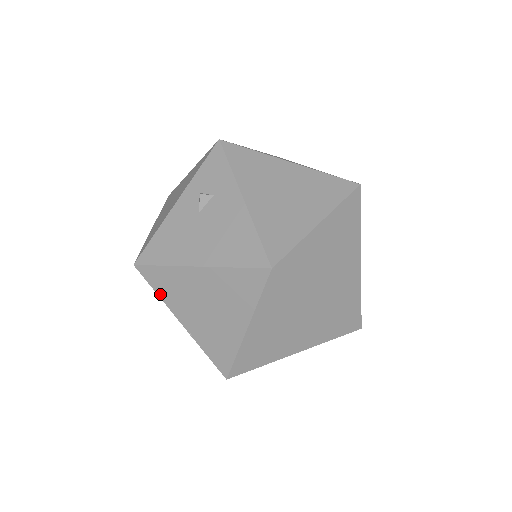
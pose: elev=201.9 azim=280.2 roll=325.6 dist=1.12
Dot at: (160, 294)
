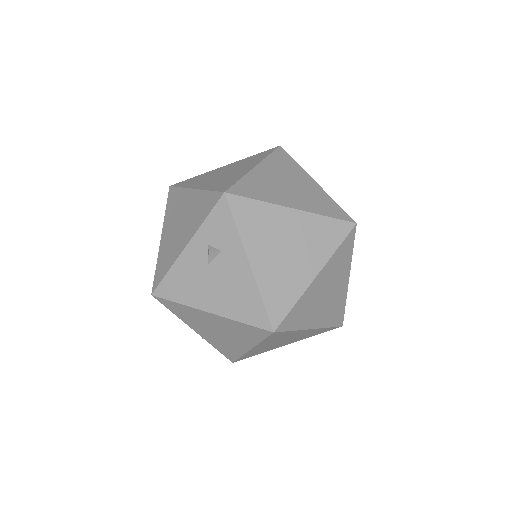
Dot at: (176, 314)
